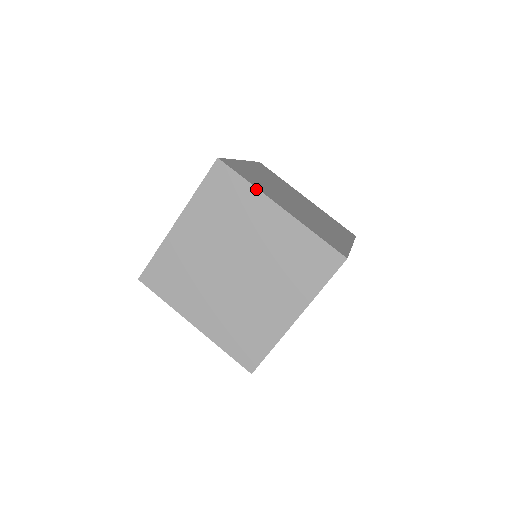
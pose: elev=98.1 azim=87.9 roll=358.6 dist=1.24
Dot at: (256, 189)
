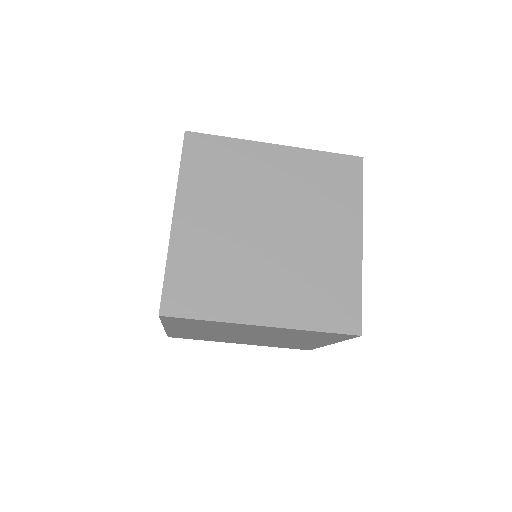
Dot at: (224, 323)
